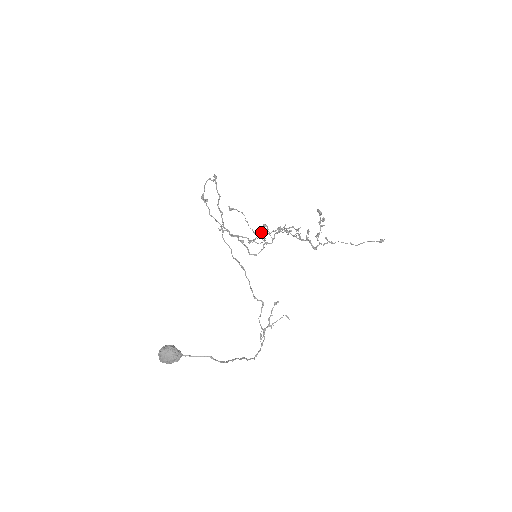
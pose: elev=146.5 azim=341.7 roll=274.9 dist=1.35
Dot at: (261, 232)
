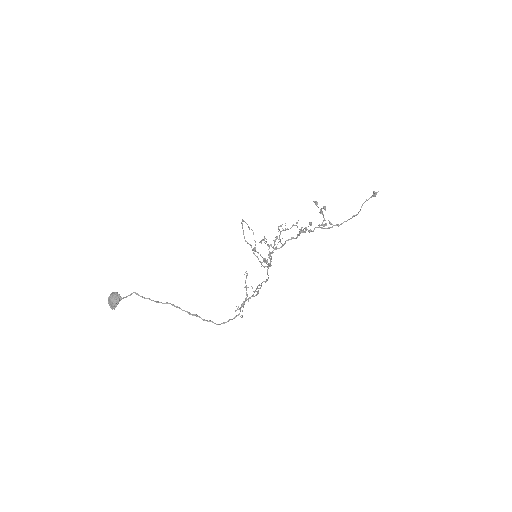
Dot at: occluded
